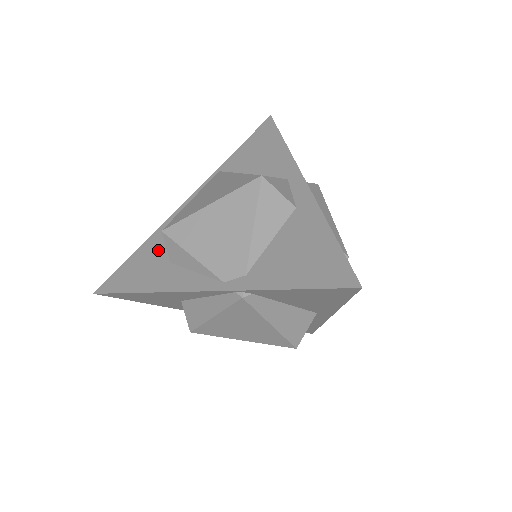
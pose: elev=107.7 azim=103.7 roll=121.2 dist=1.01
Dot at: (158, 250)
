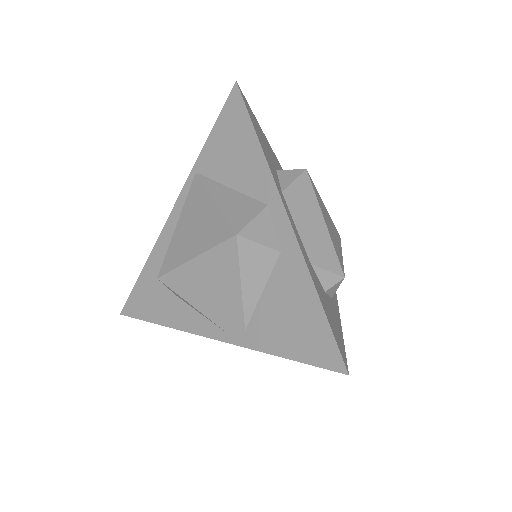
Dot at: occluded
